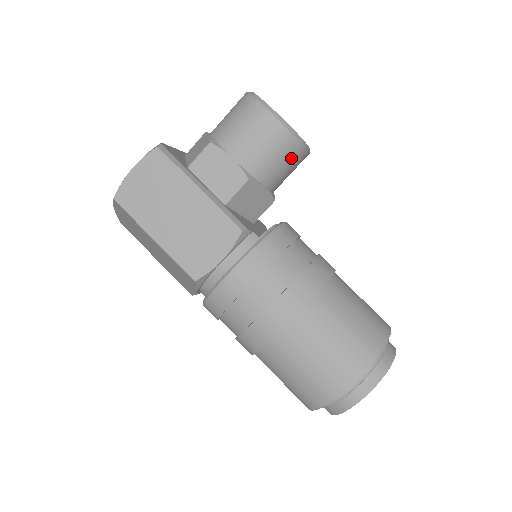
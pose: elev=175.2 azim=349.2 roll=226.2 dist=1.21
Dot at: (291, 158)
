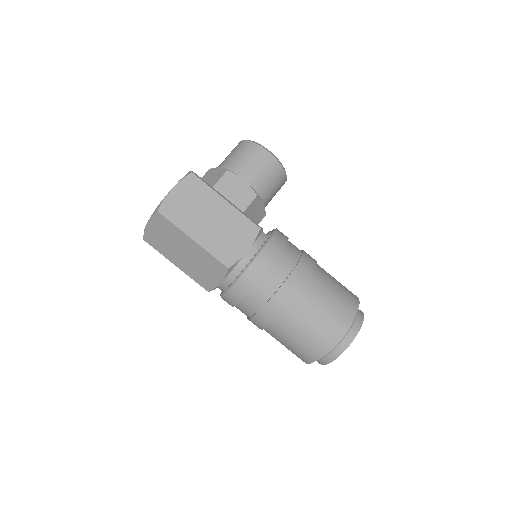
Dot at: (279, 183)
